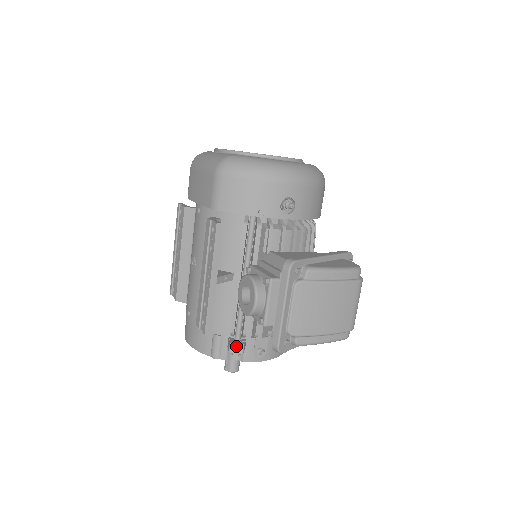
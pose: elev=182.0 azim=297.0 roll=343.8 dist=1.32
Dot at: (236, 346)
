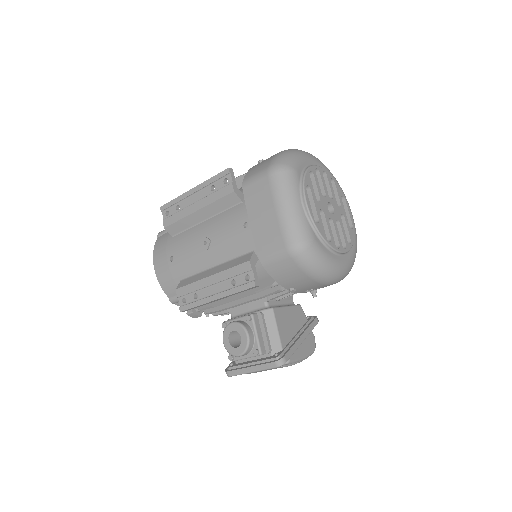
Dot at: (195, 315)
